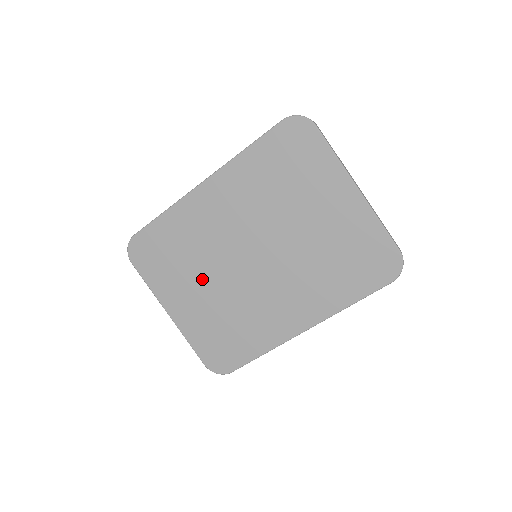
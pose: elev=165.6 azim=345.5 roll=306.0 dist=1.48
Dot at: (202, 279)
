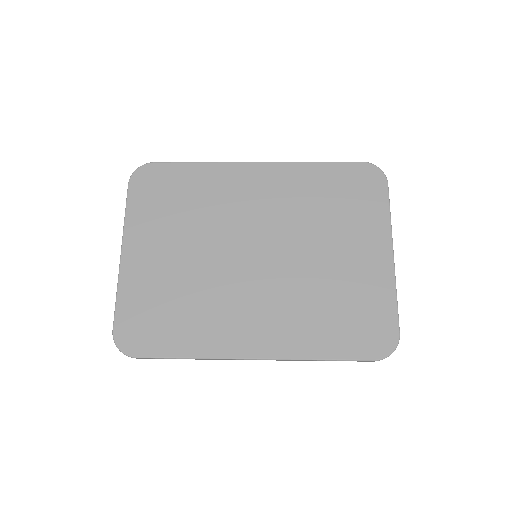
Dot at: (187, 241)
